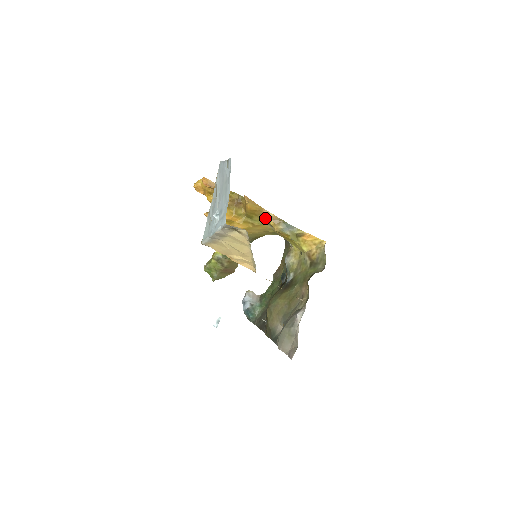
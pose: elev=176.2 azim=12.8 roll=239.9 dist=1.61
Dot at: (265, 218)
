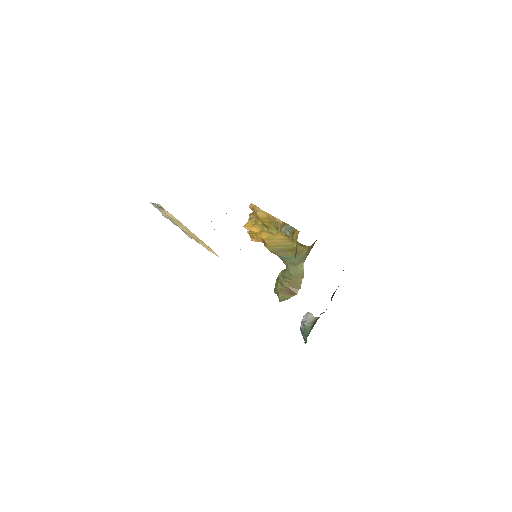
Dot at: (277, 225)
